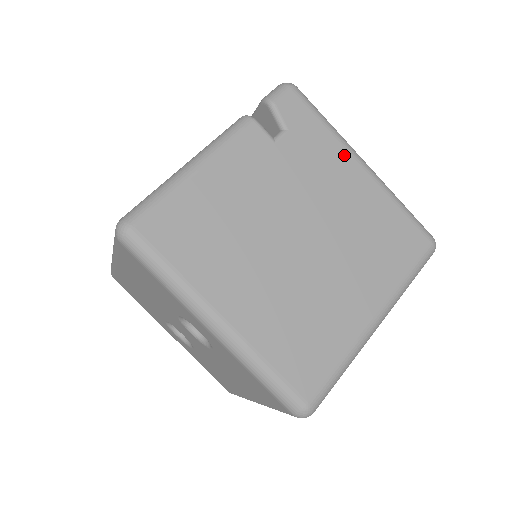
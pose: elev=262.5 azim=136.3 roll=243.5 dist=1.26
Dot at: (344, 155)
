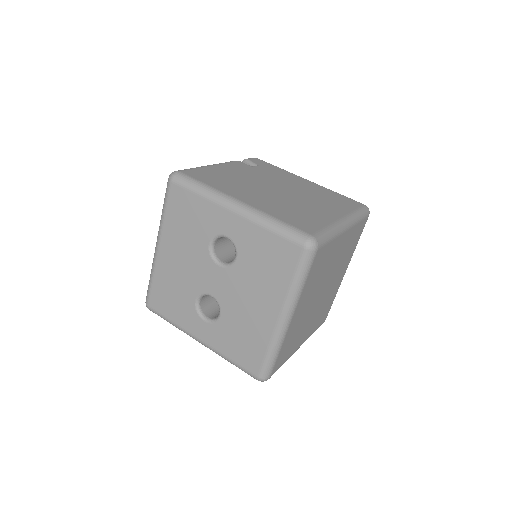
Dot at: (294, 176)
